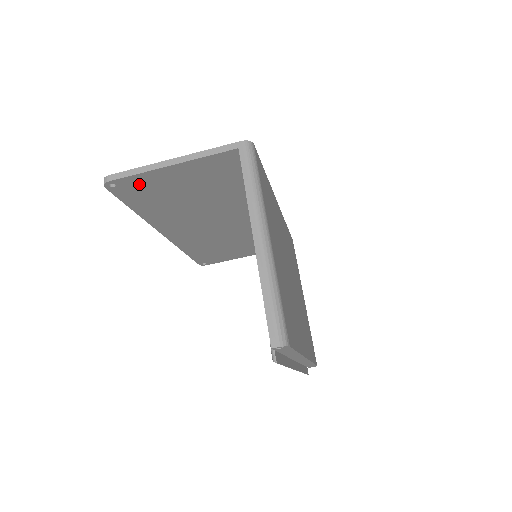
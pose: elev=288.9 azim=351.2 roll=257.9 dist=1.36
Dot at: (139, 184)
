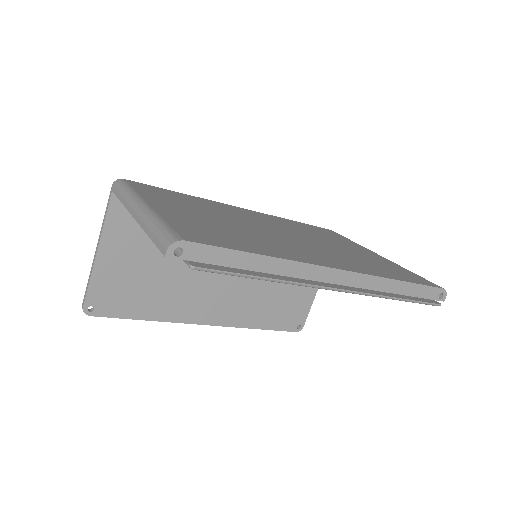
Dot at: (106, 290)
